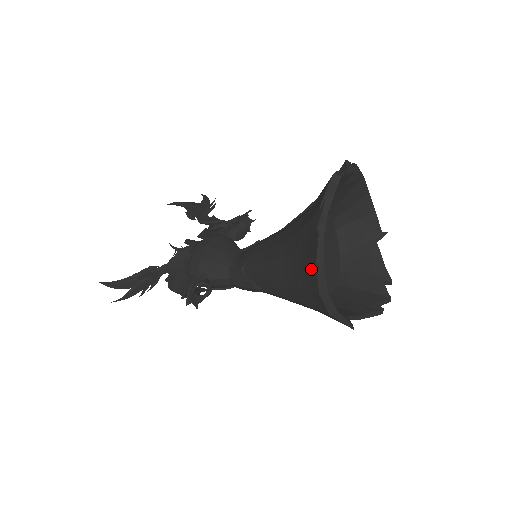
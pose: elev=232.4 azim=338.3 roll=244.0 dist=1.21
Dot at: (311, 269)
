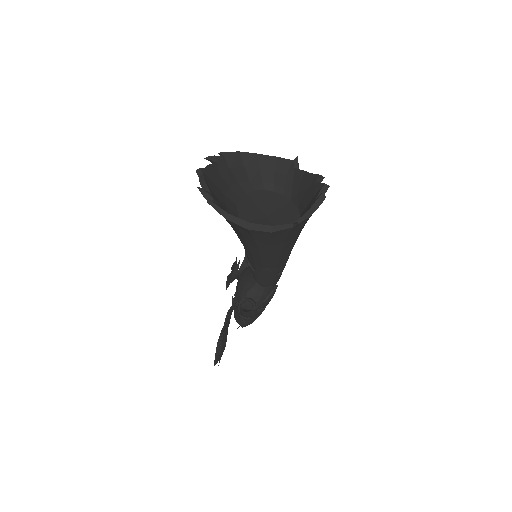
Dot at: (231, 223)
